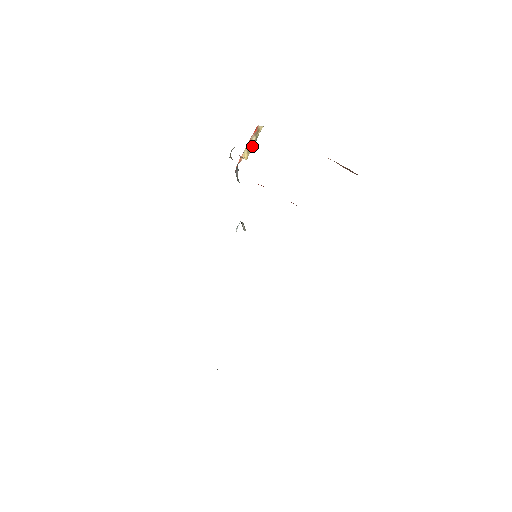
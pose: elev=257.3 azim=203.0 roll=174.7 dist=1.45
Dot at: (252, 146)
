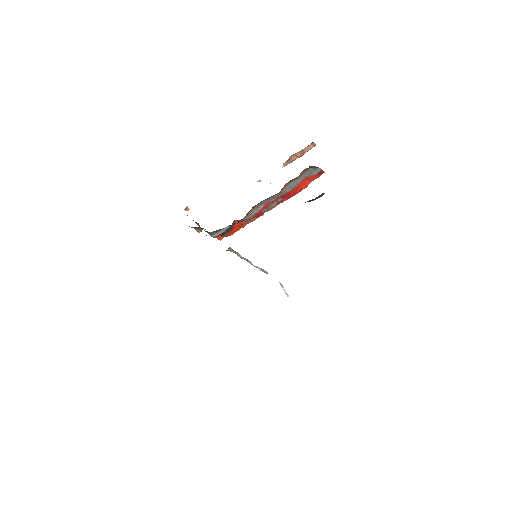
Dot at: occluded
